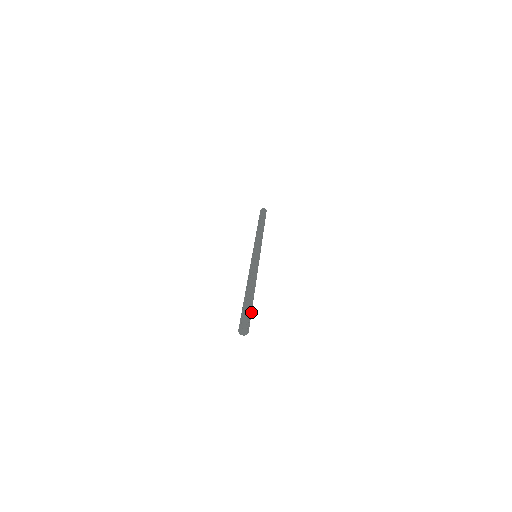
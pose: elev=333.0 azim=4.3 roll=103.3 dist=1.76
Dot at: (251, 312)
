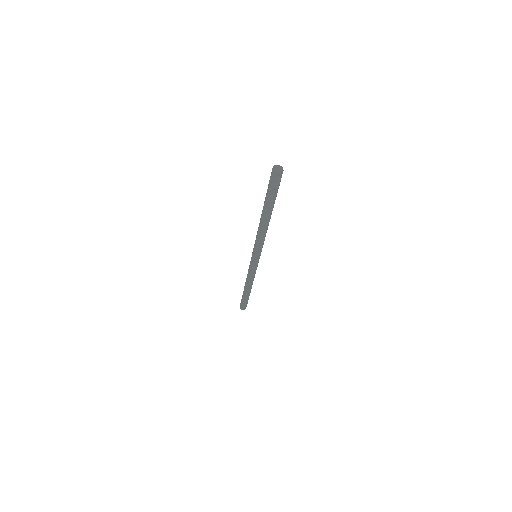
Dot at: (277, 191)
